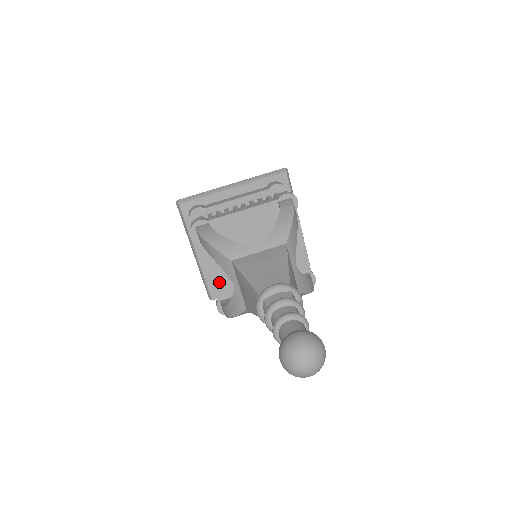
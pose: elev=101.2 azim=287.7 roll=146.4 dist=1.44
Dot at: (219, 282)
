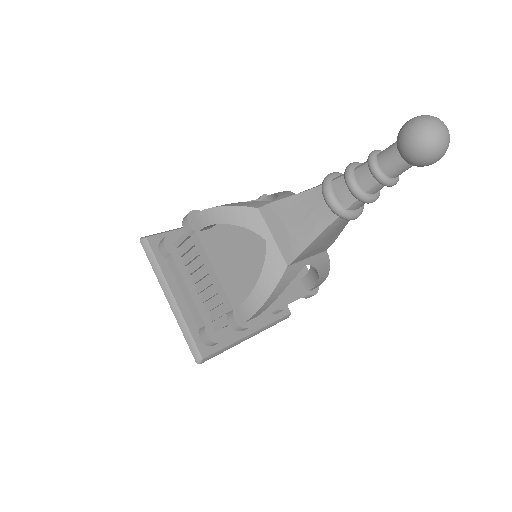
Dot at: (228, 283)
